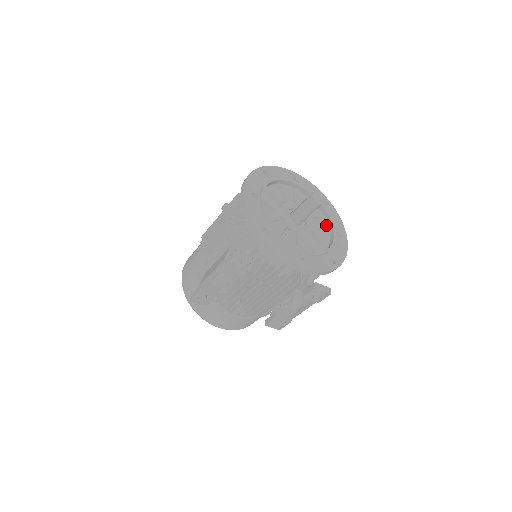
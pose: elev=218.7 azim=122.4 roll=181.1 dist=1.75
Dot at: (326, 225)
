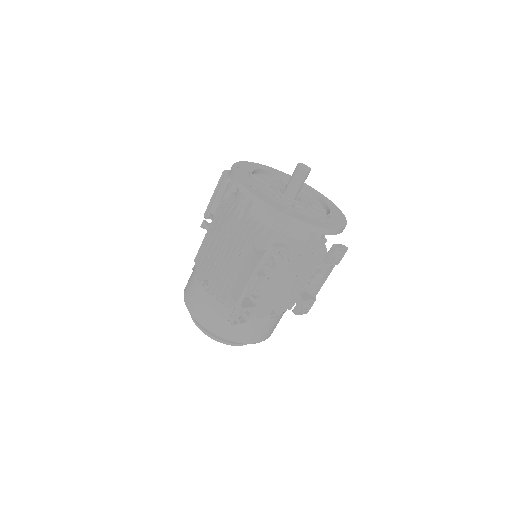
Dot at: (307, 195)
